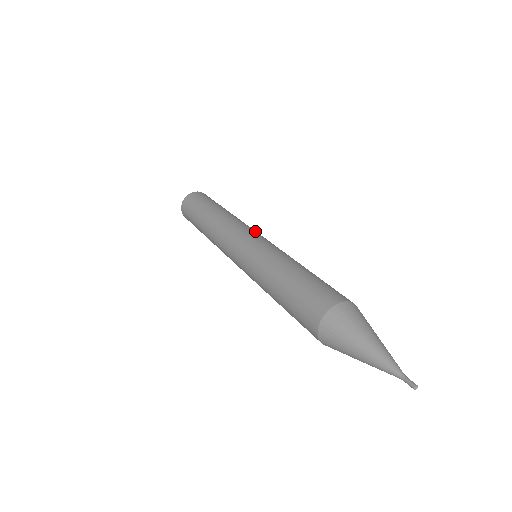
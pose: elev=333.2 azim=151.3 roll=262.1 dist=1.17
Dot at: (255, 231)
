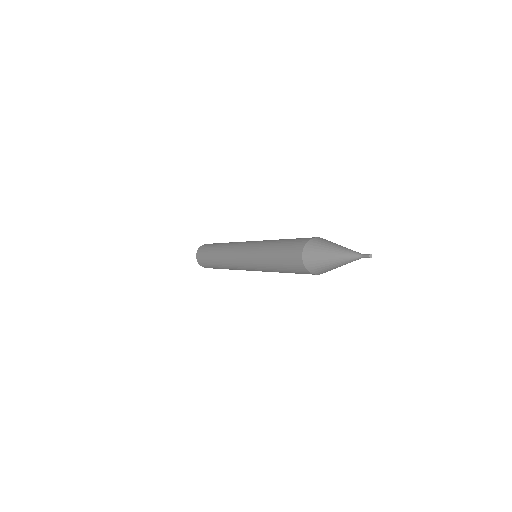
Dot at: occluded
